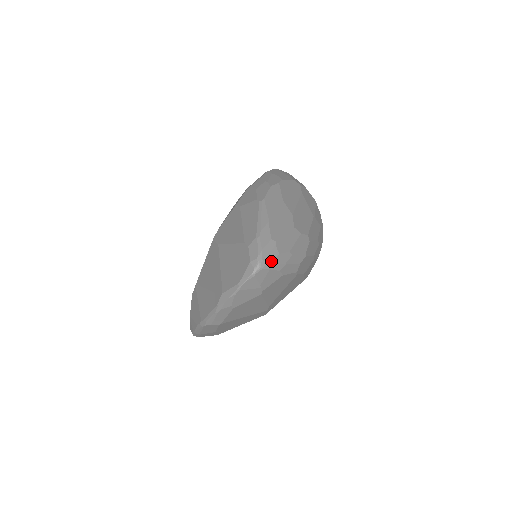
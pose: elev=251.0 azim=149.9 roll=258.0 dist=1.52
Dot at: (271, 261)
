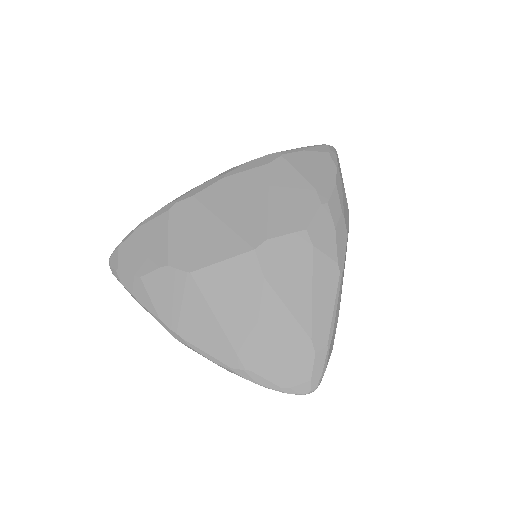
Dot at: occluded
